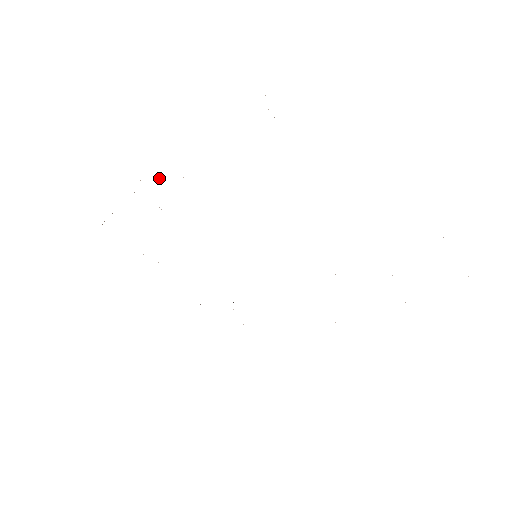
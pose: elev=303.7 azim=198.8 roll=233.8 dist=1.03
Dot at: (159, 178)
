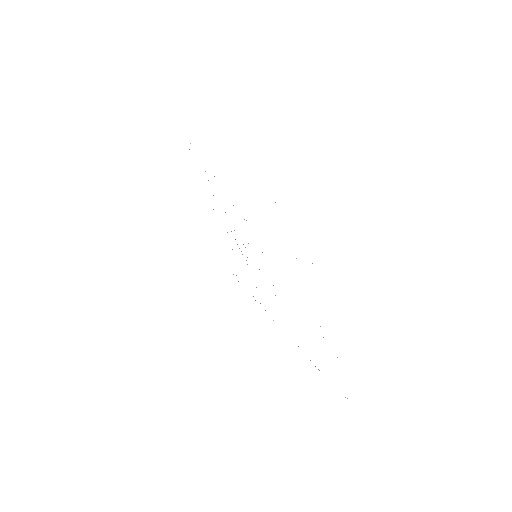
Dot at: occluded
